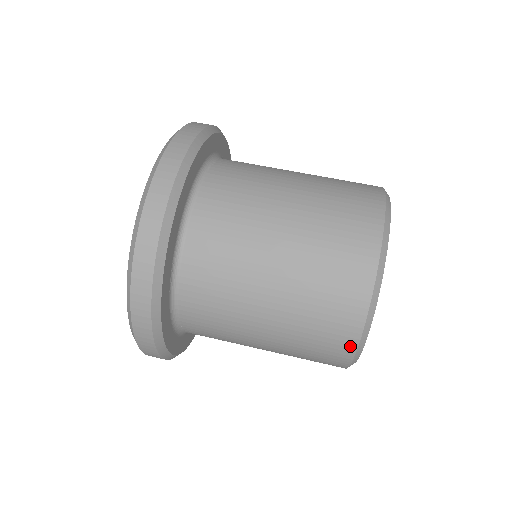
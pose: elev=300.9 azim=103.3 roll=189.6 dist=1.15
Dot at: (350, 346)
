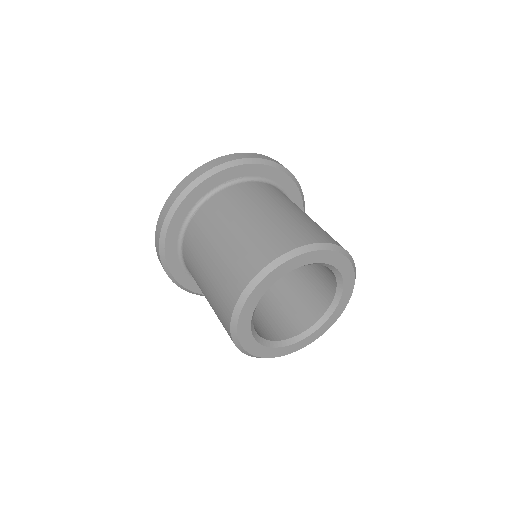
Dot at: (269, 258)
